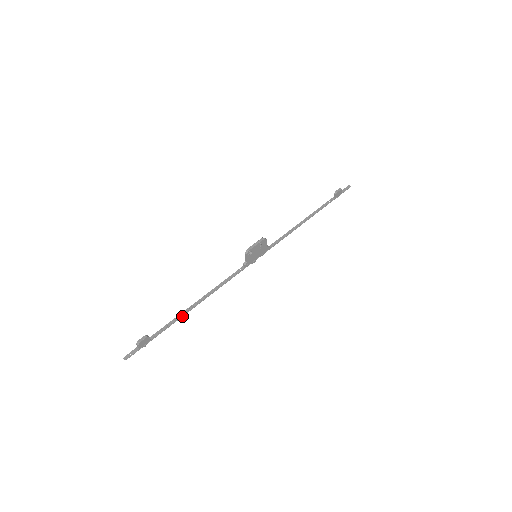
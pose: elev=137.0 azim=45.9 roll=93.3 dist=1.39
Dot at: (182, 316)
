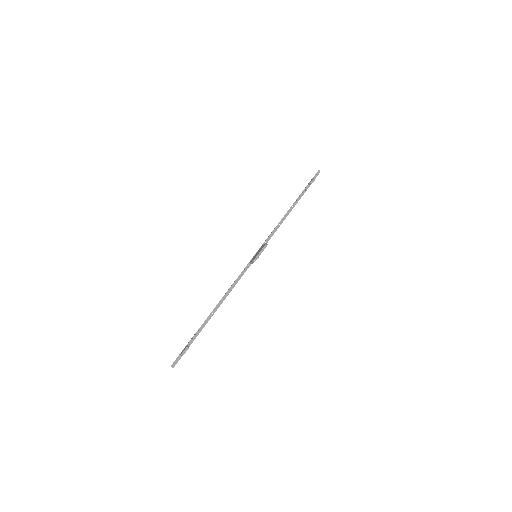
Dot at: occluded
